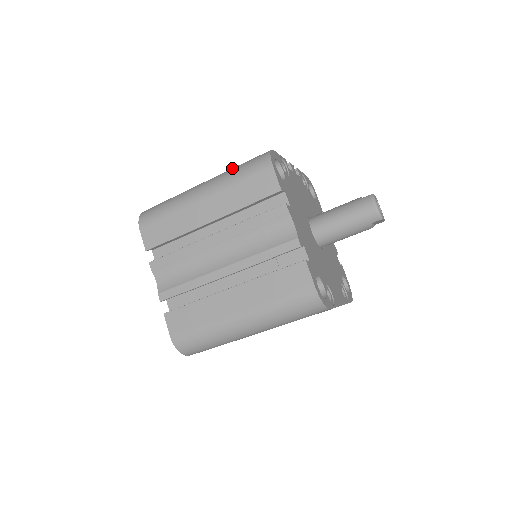
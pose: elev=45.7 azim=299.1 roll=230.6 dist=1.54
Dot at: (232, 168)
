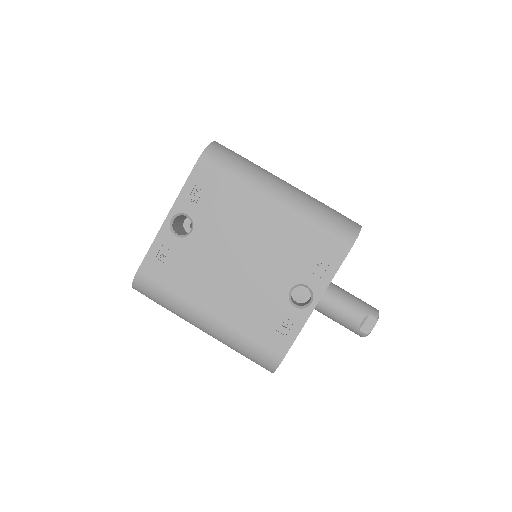
Dot at: occluded
